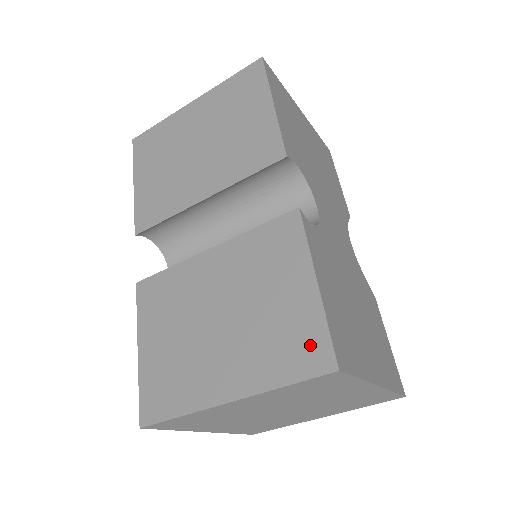
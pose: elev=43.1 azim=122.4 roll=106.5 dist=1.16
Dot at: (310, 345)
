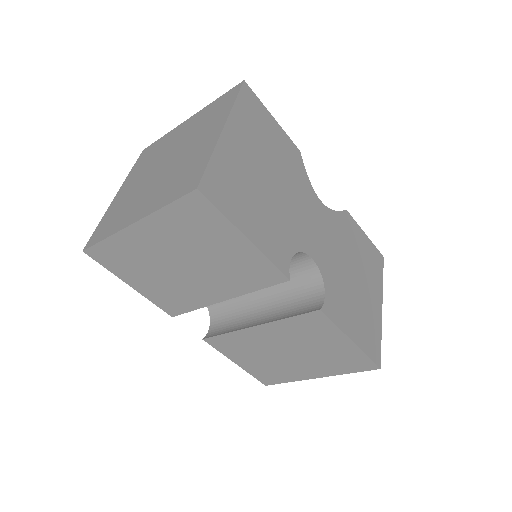
Dot at: (359, 362)
